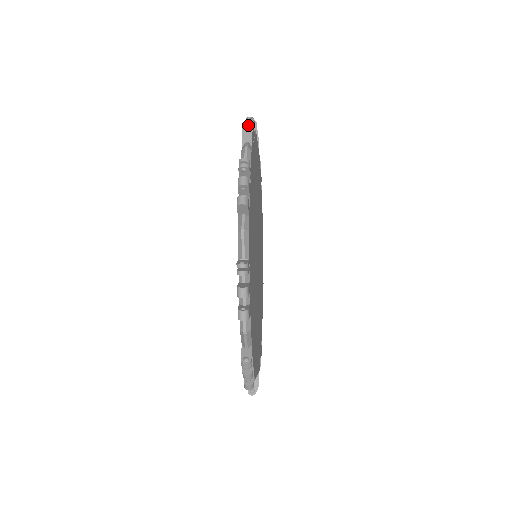
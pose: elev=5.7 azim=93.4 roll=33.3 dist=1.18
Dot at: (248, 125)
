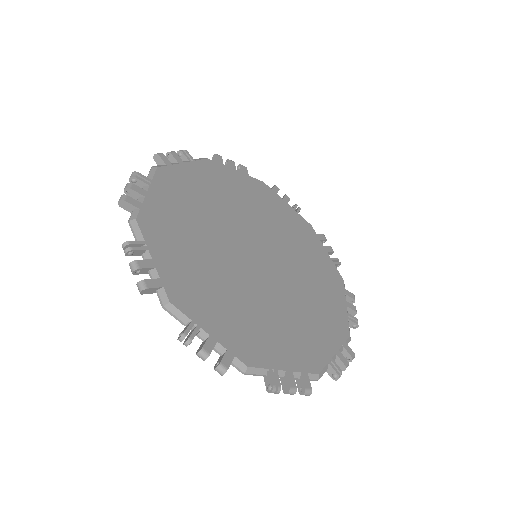
Dot at: (120, 198)
